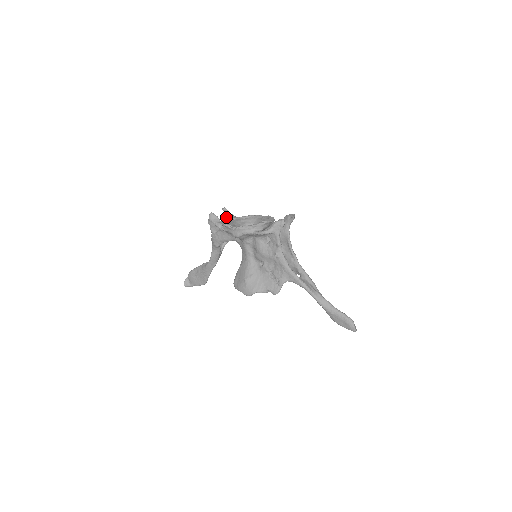
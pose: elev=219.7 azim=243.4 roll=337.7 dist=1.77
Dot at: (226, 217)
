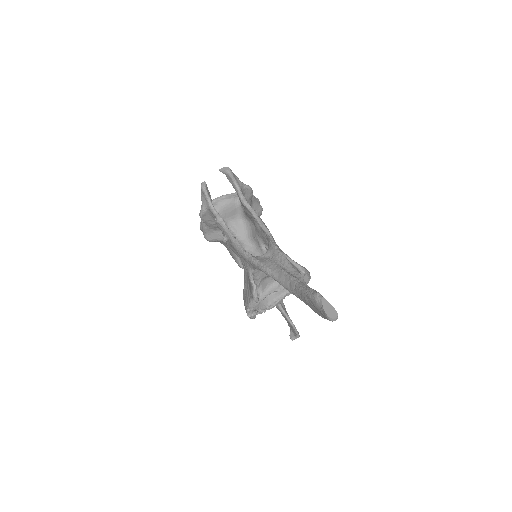
Dot at: occluded
